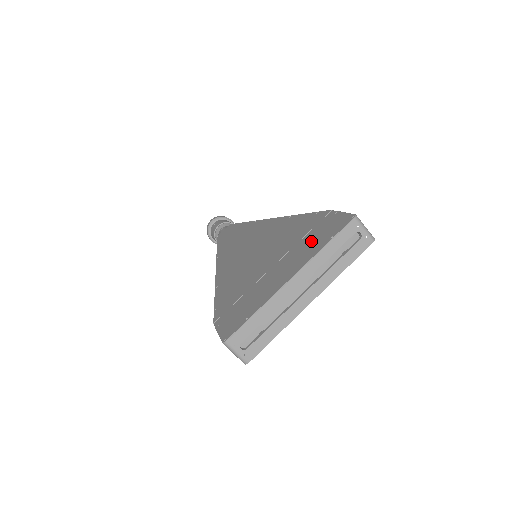
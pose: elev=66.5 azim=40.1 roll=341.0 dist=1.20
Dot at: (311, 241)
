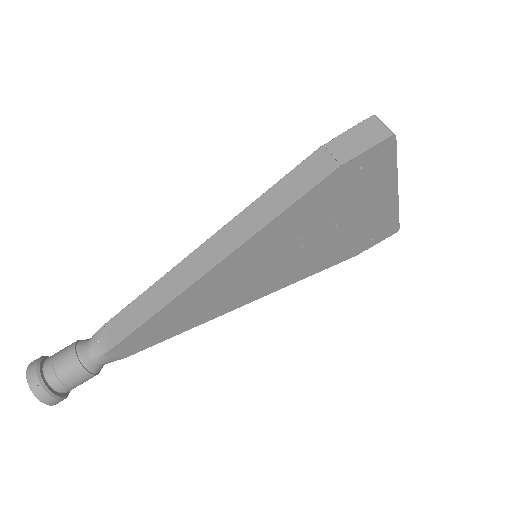
Dot at: occluded
